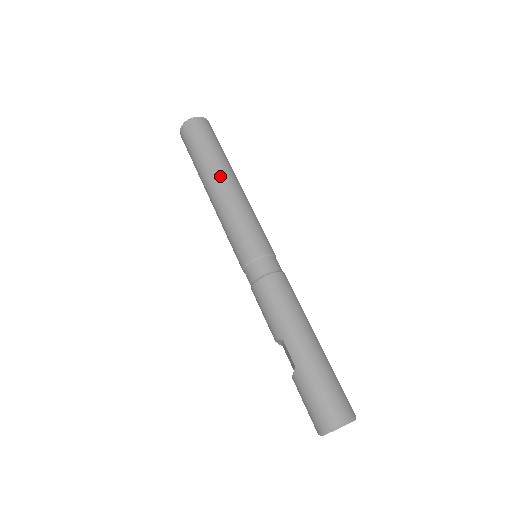
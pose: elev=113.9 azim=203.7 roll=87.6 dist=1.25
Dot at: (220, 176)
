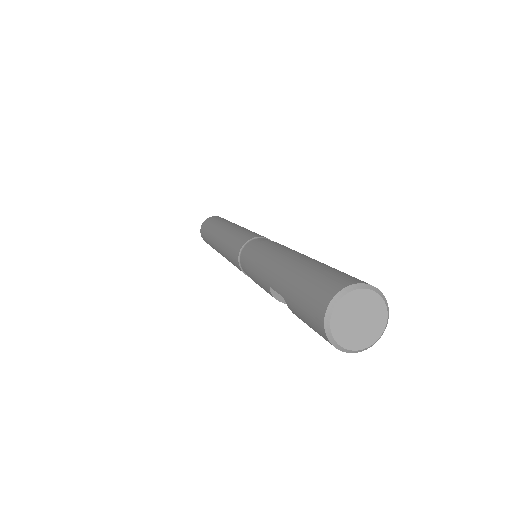
Dot at: (217, 232)
